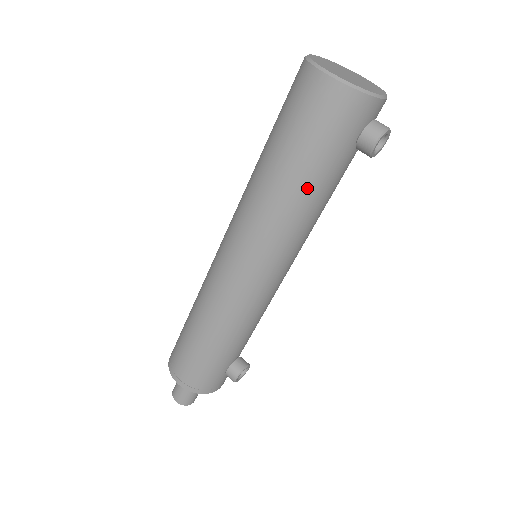
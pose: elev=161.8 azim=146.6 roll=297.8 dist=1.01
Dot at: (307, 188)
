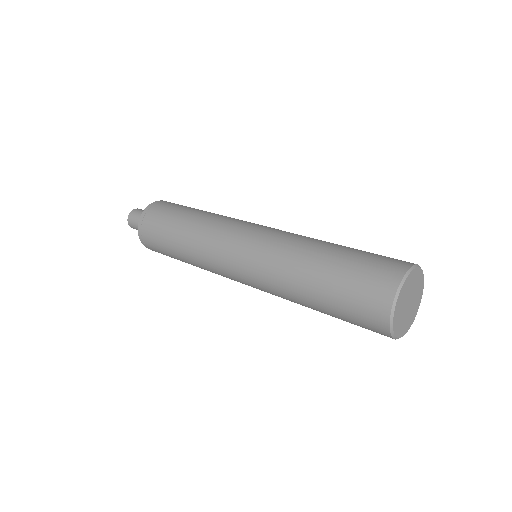
Dot at: occluded
